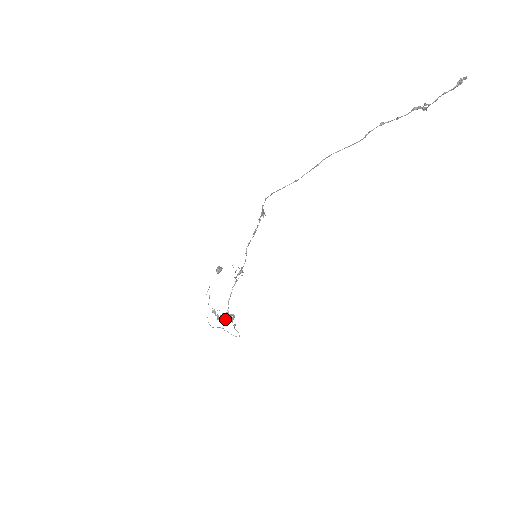
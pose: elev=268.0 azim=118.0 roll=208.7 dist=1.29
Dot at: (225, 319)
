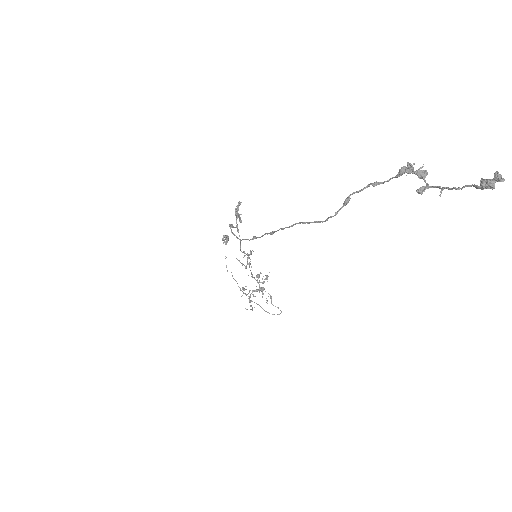
Dot at: occluded
